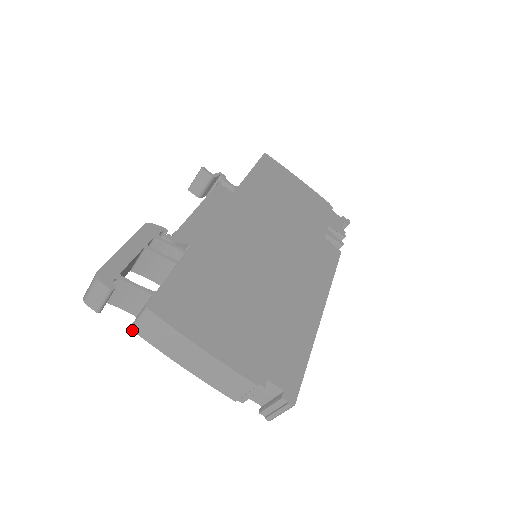
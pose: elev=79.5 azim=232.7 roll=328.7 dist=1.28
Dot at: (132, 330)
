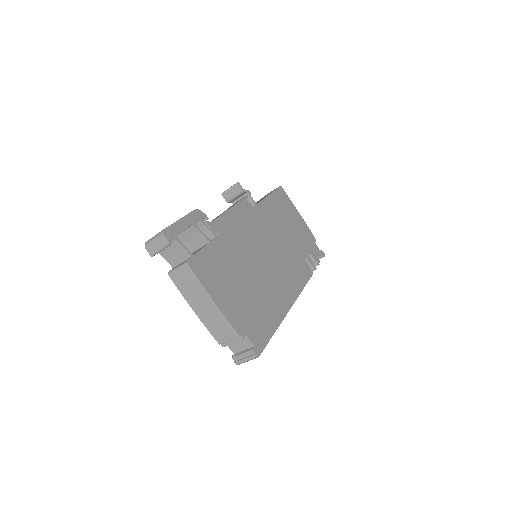
Dot at: (169, 275)
